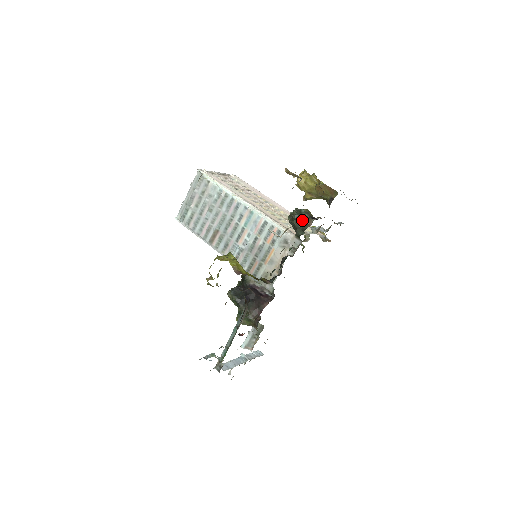
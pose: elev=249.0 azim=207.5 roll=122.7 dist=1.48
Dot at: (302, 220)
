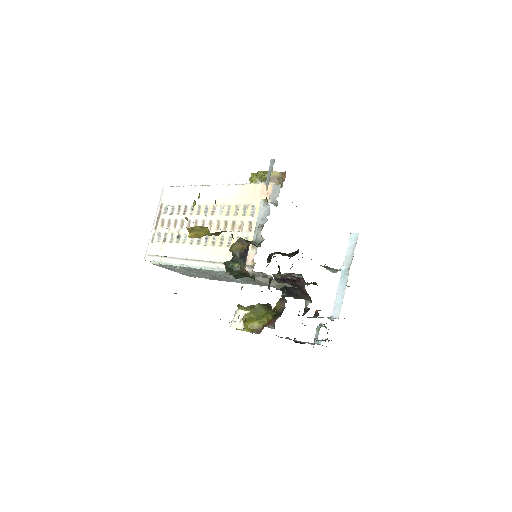
Dot at: (239, 274)
